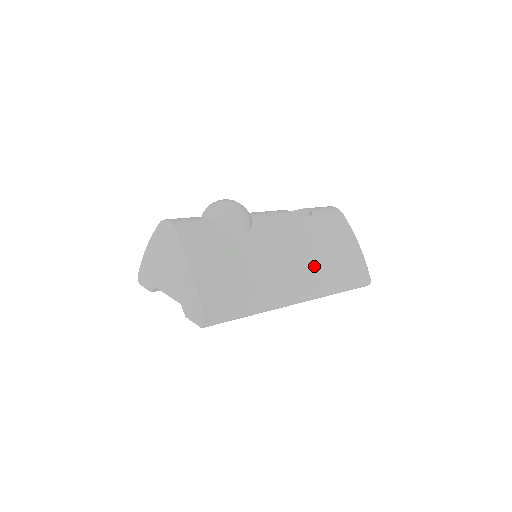
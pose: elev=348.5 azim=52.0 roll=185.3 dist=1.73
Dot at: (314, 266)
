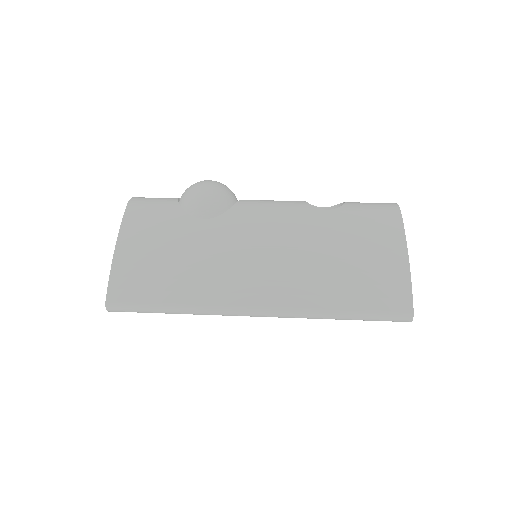
Dot at: (299, 271)
